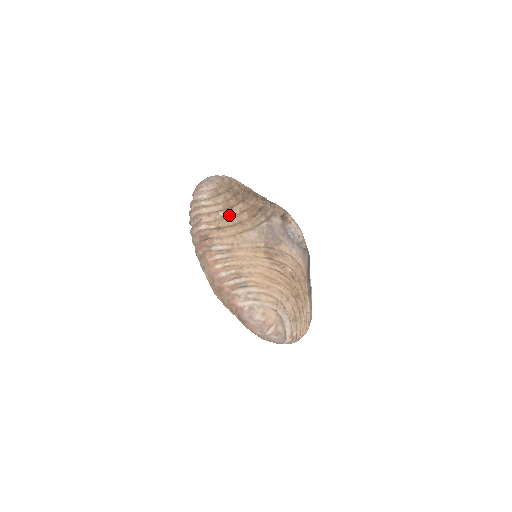
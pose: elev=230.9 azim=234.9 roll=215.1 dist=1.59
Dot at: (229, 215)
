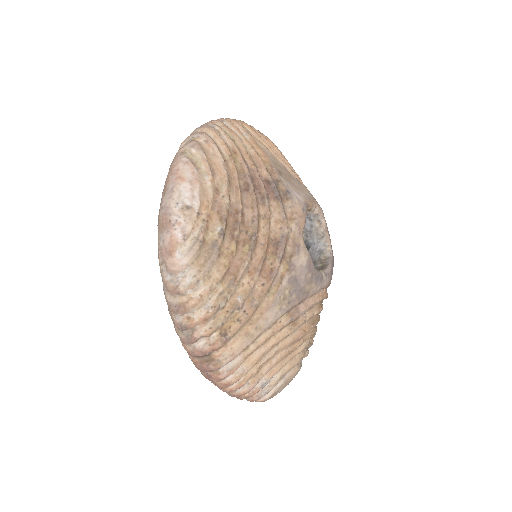
Dot at: (234, 297)
